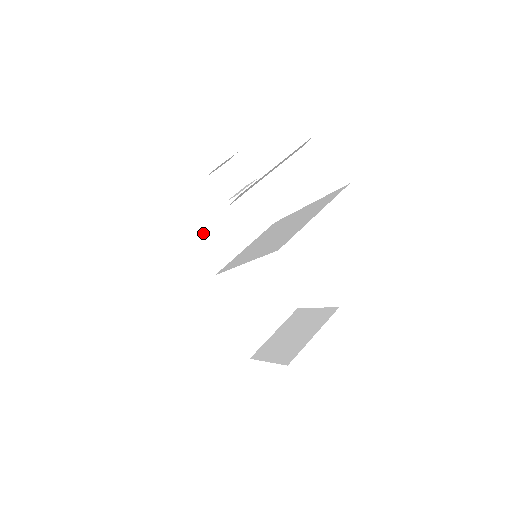
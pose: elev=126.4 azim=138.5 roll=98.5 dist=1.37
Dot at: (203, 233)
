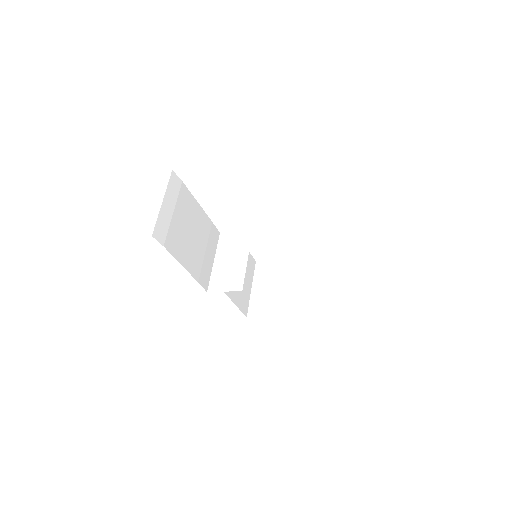
Dot at: (217, 279)
